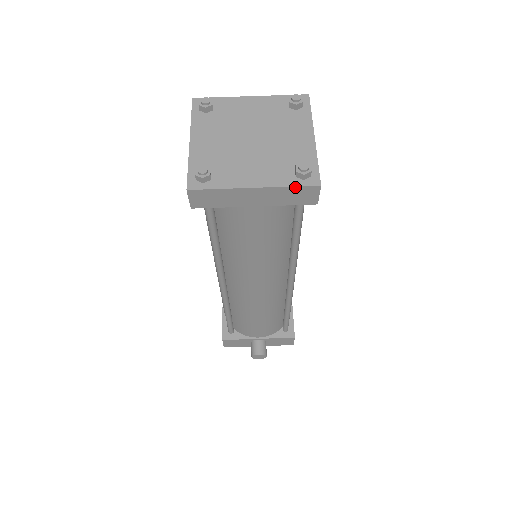
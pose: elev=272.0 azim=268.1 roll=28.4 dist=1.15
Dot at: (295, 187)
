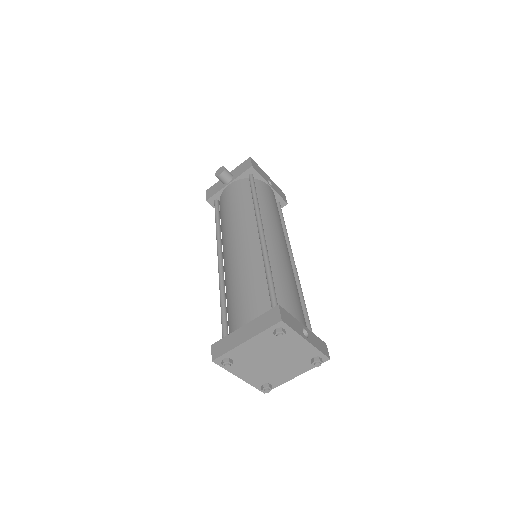
Dot at: occluded
